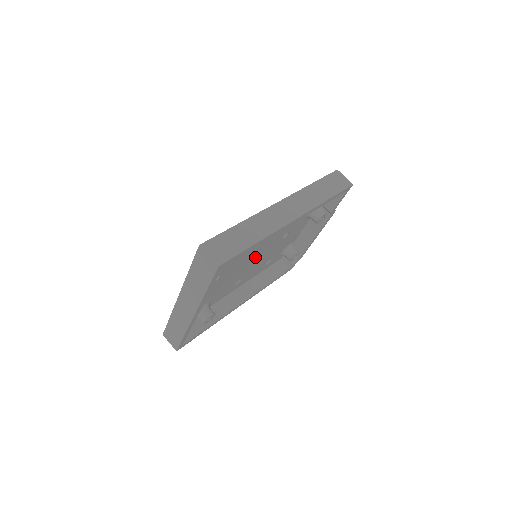
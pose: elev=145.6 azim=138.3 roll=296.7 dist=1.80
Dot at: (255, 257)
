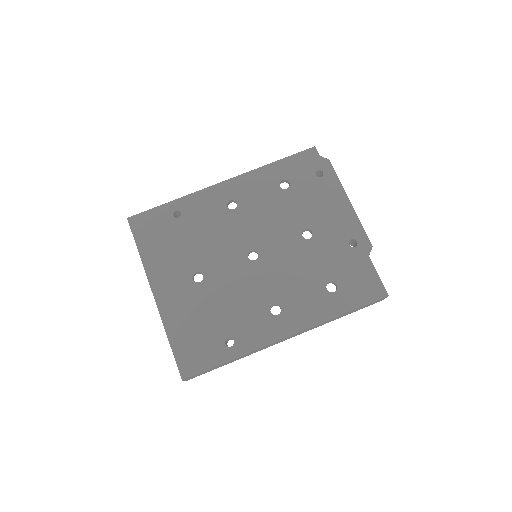
Dot at: (258, 245)
